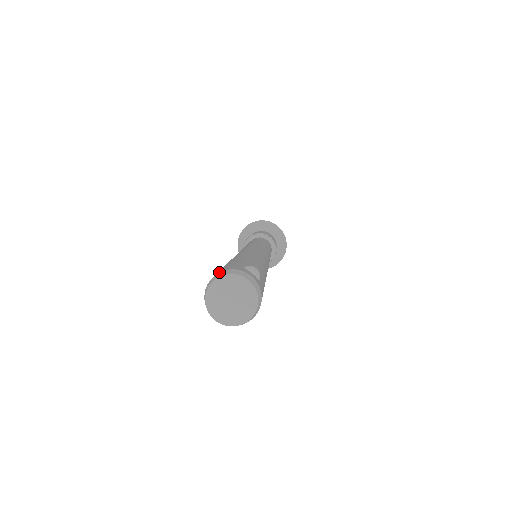
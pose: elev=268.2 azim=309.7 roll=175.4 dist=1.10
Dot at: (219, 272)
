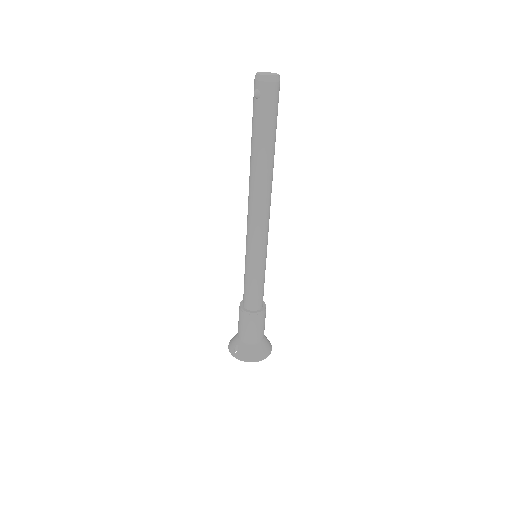
Dot at: occluded
